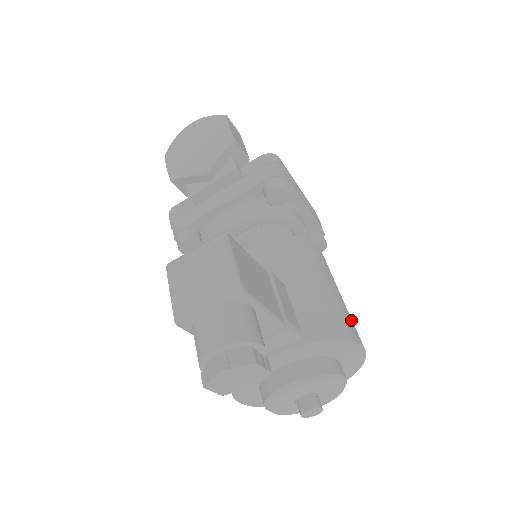
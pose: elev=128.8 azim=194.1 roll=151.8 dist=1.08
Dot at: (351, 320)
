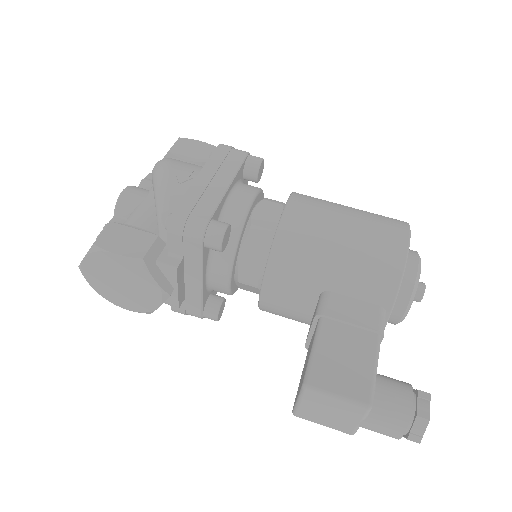
Dot at: (379, 232)
